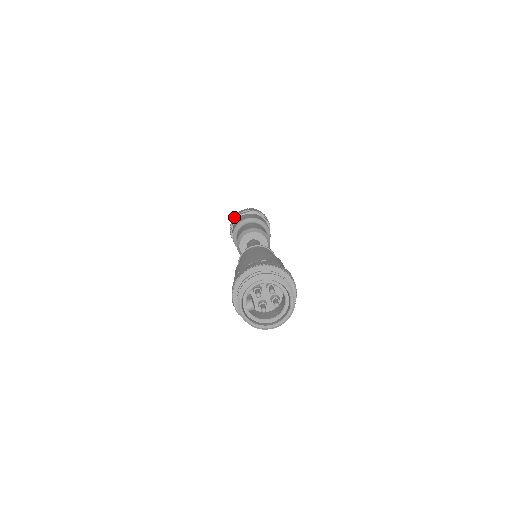
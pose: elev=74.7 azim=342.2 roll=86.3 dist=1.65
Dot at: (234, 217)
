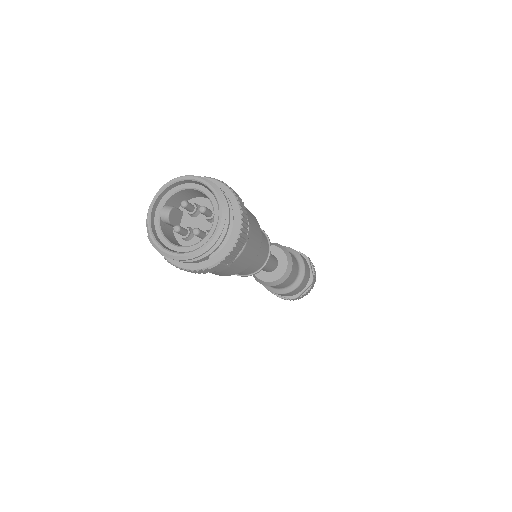
Dot at: occluded
